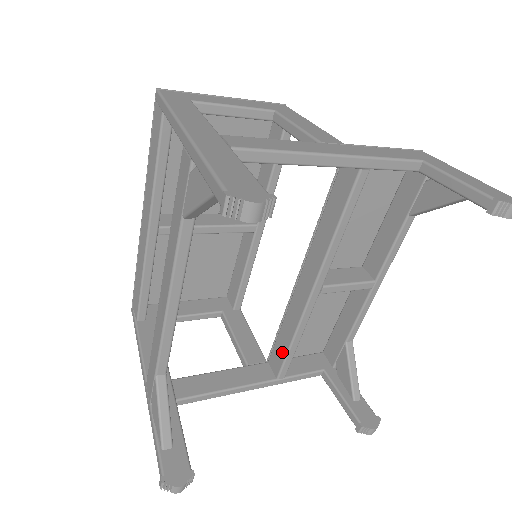
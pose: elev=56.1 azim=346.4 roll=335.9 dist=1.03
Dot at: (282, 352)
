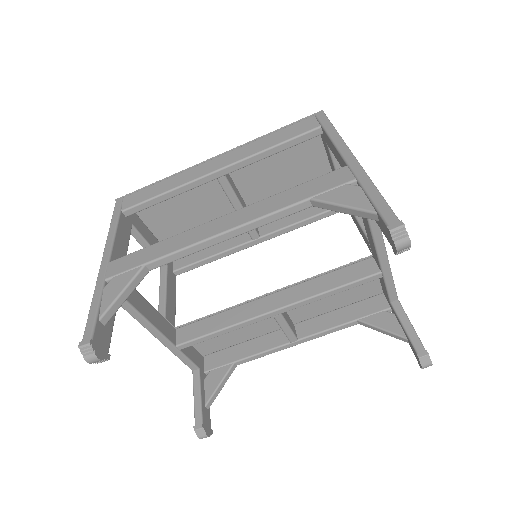
Dot at: (202, 331)
